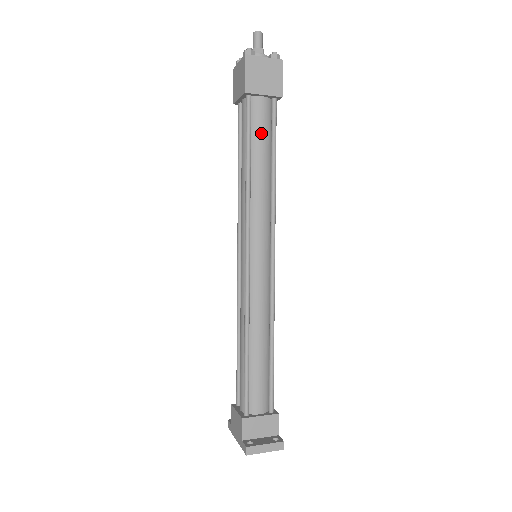
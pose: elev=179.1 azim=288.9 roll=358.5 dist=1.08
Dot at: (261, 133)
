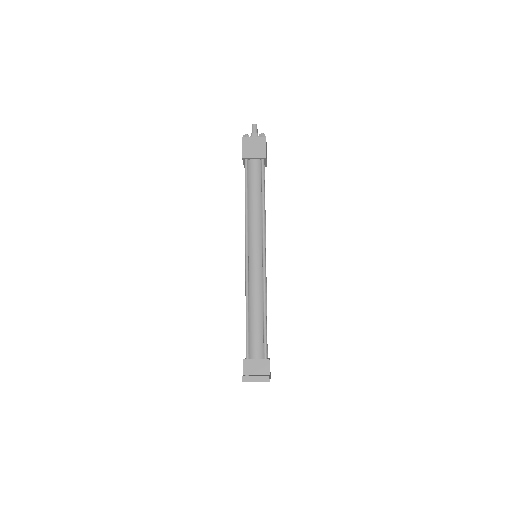
Dot at: (254, 180)
